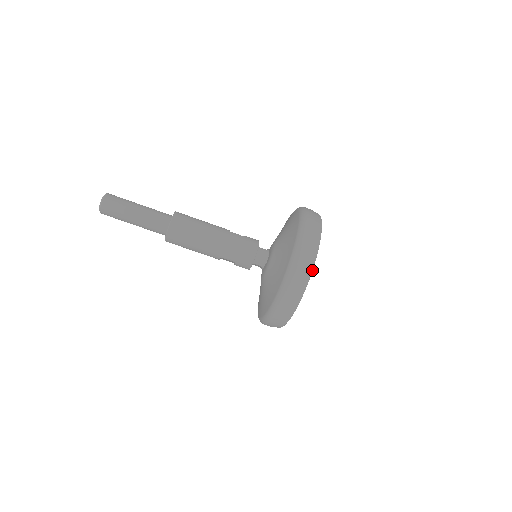
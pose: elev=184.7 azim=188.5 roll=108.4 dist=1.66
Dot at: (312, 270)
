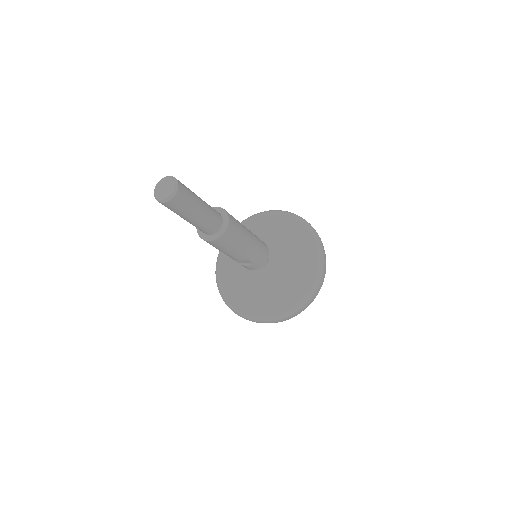
Dot at: (325, 273)
